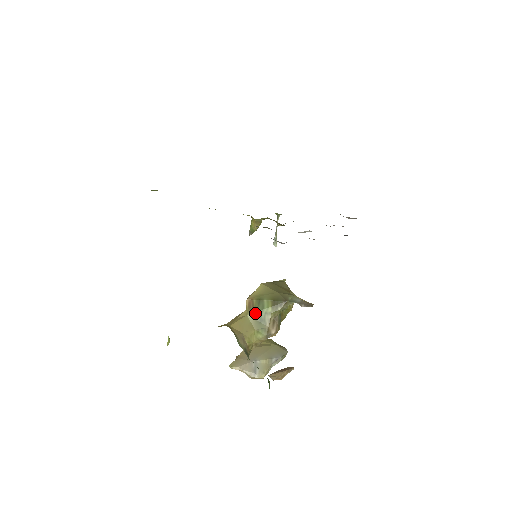
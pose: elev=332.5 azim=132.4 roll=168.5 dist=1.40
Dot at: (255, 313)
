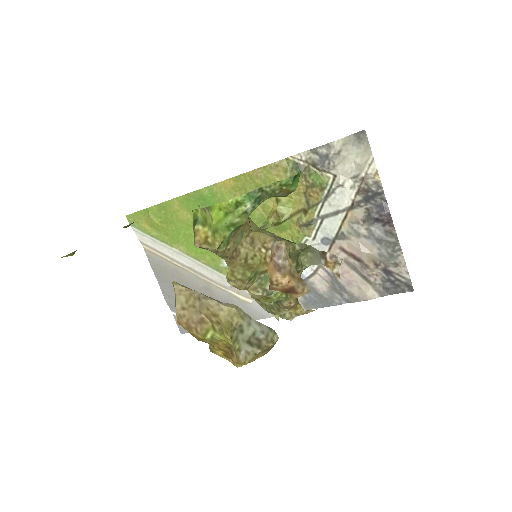
Dot at: occluded
